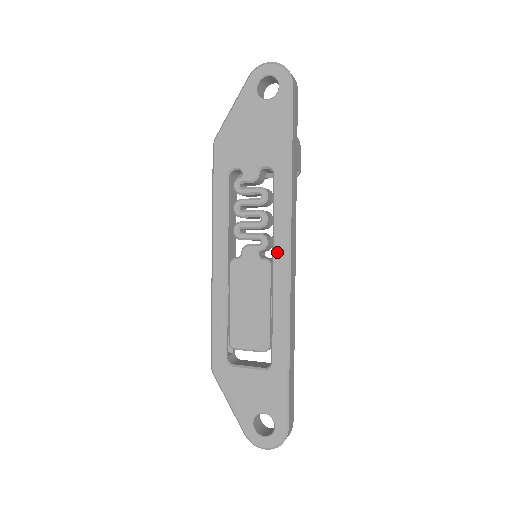
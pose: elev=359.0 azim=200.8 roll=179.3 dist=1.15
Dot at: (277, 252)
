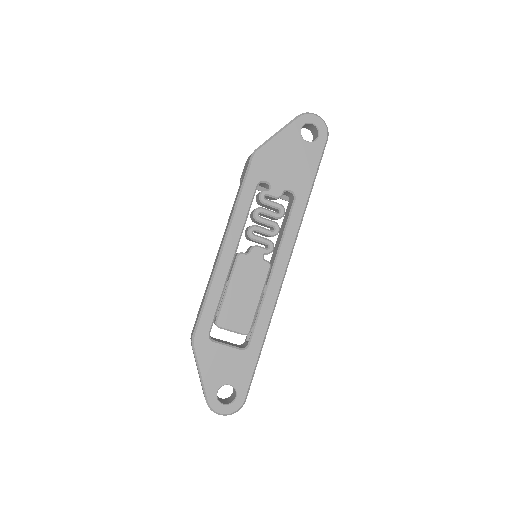
Dot at: (280, 259)
